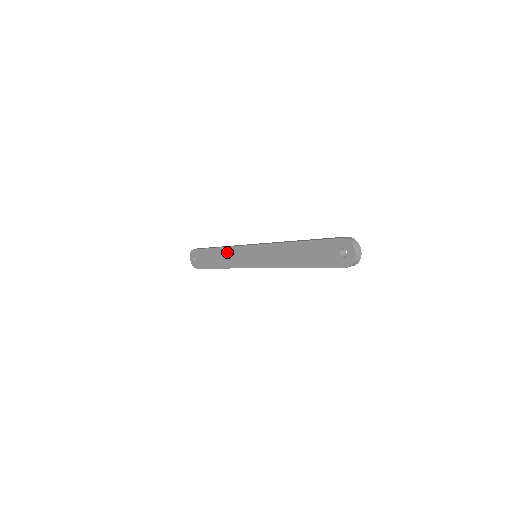
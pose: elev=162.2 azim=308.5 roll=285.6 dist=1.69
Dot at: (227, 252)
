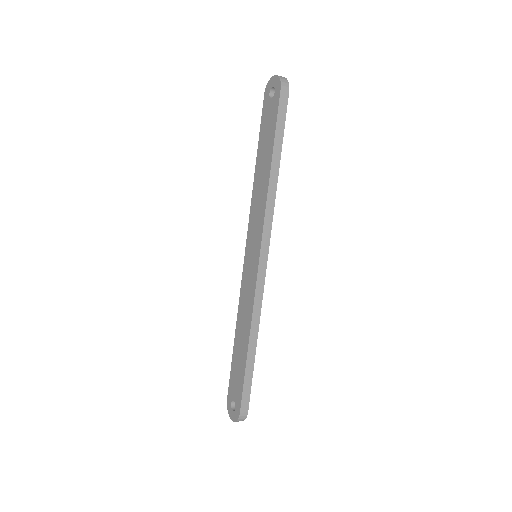
Dot at: (241, 312)
